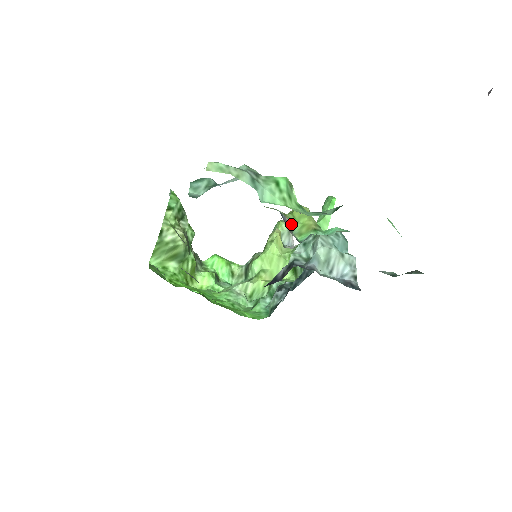
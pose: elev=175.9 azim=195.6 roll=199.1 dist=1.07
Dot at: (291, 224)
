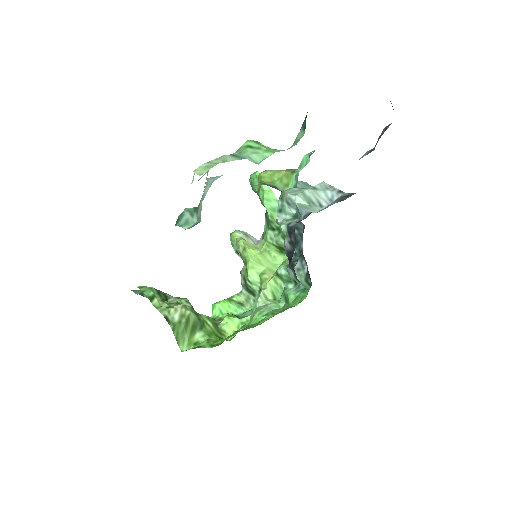
Dot at: (273, 186)
